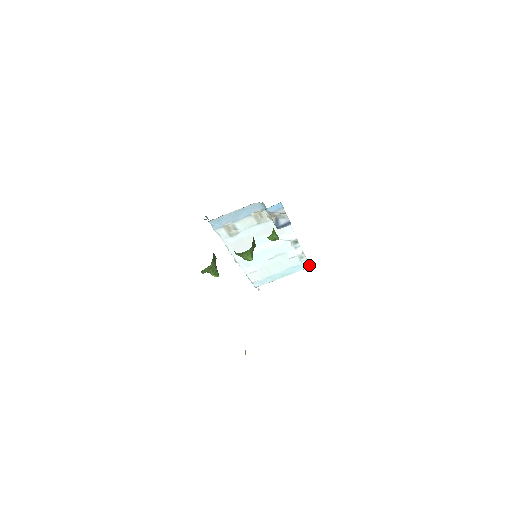
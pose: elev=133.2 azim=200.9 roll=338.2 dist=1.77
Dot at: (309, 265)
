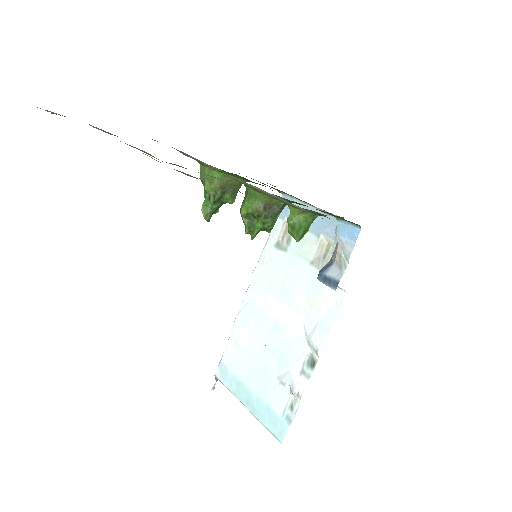
Dot at: (284, 436)
